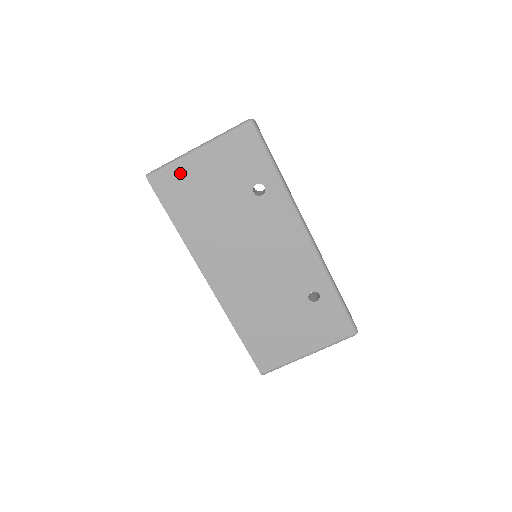
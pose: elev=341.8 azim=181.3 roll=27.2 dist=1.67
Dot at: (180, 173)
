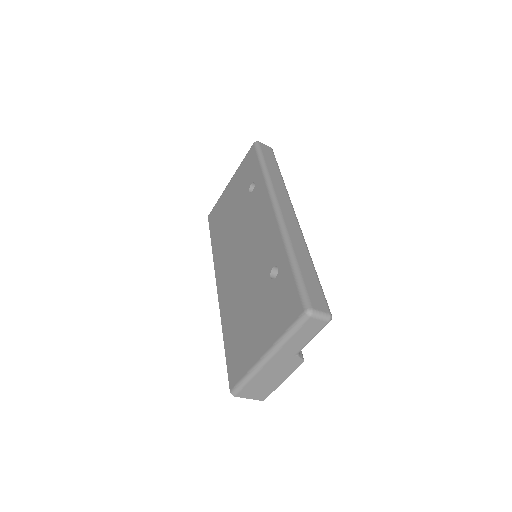
Dot at: (220, 202)
